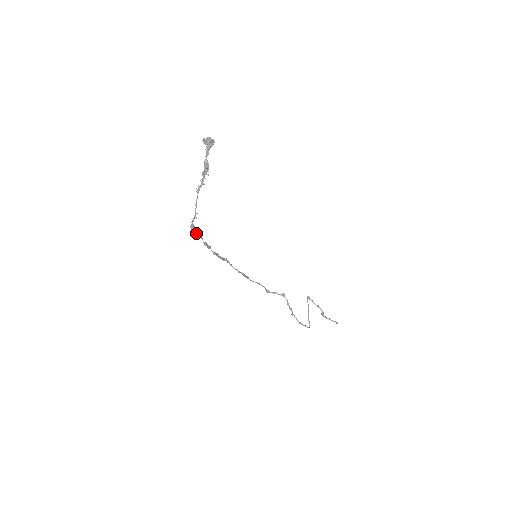
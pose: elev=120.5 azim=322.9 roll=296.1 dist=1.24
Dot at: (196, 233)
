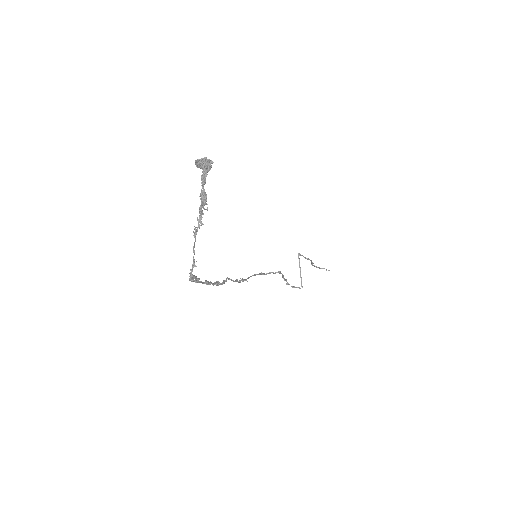
Dot at: (196, 281)
